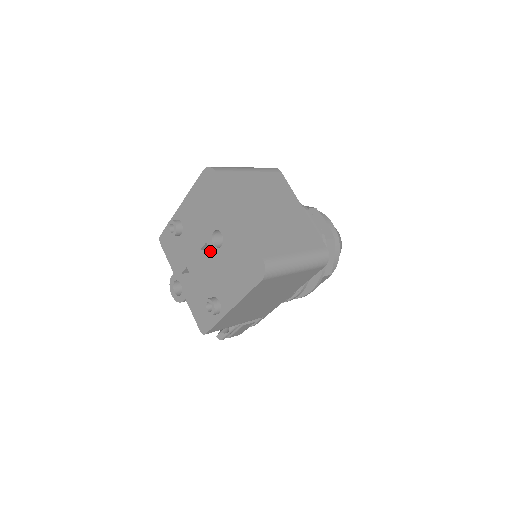
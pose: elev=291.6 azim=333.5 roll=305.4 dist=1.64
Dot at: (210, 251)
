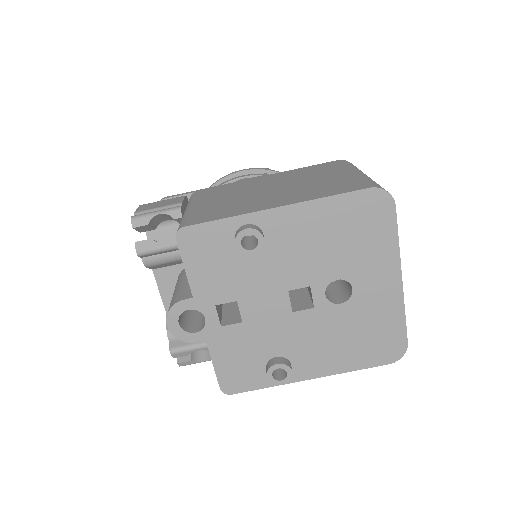
Dot at: occluded
